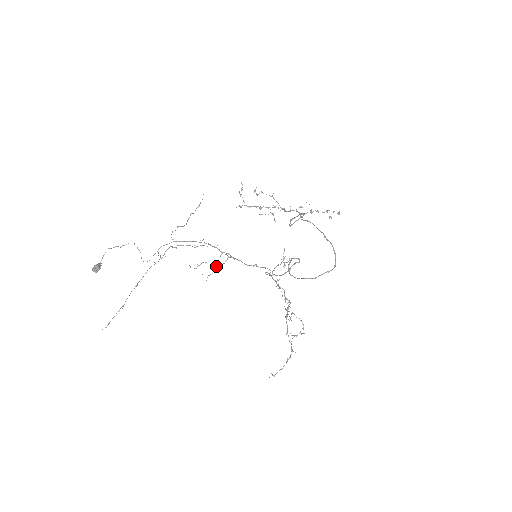
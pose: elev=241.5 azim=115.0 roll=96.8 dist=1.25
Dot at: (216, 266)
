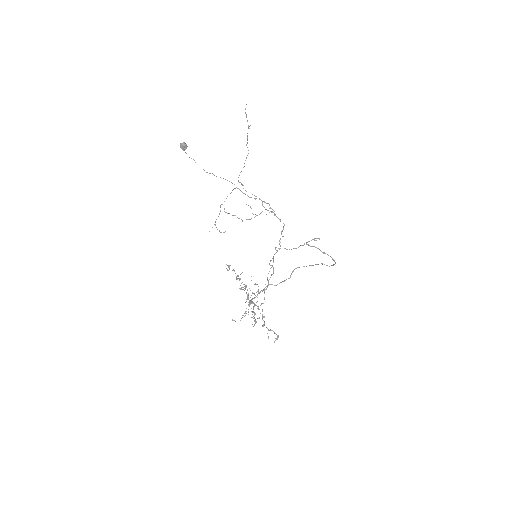
Dot at: occluded
